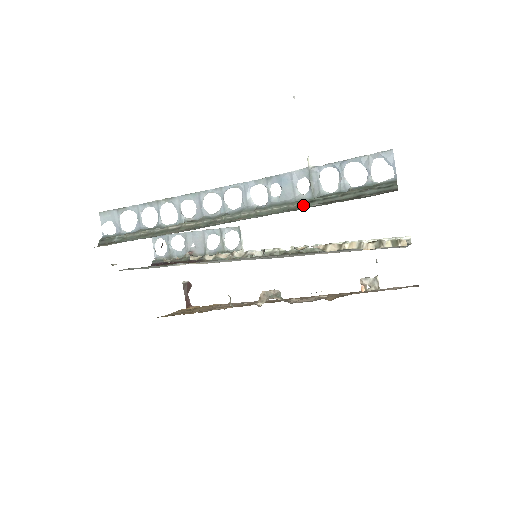
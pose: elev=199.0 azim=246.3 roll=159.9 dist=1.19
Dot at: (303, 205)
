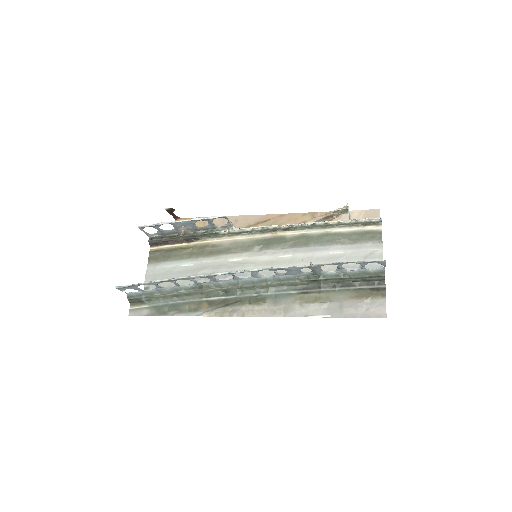
Dot at: (308, 282)
